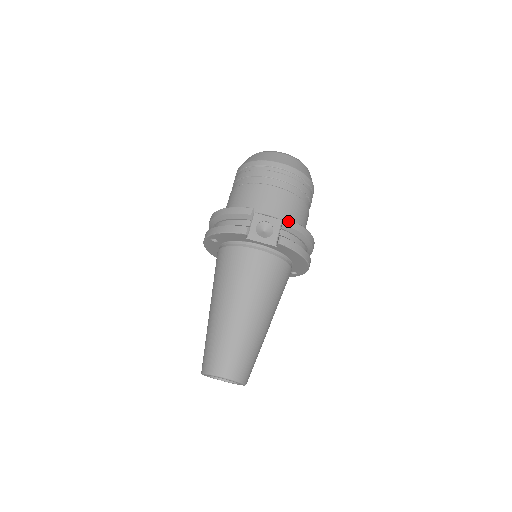
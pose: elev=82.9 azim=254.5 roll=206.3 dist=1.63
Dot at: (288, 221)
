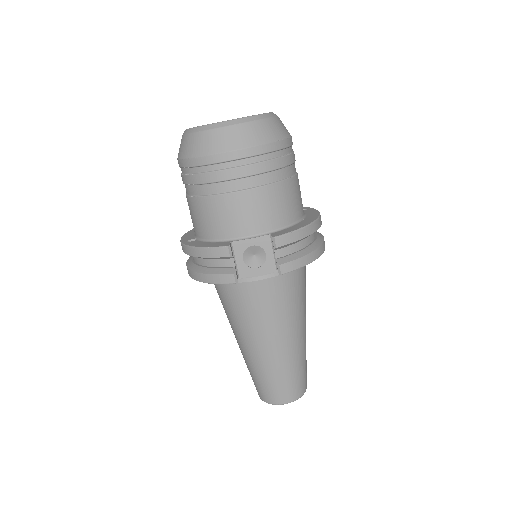
Dot at: (279, 240)
